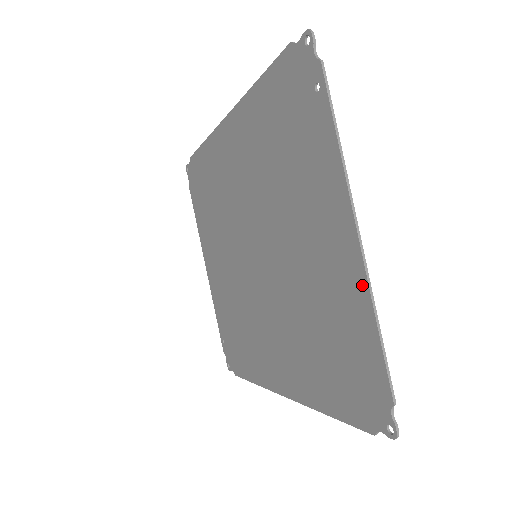
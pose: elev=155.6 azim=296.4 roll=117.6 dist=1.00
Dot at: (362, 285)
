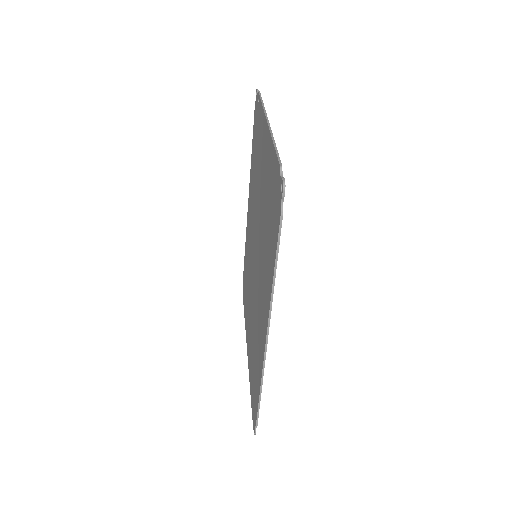
Dot at: (269, 139)
